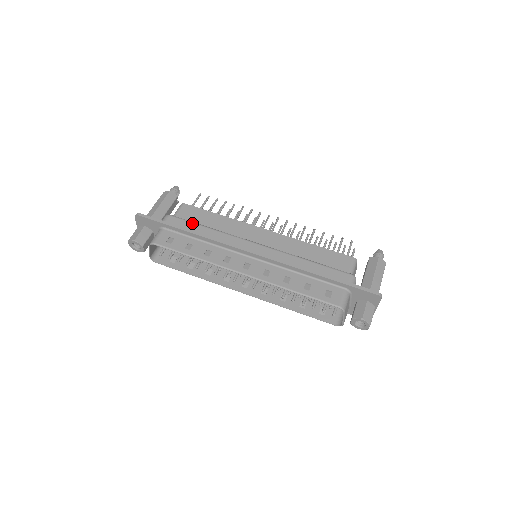
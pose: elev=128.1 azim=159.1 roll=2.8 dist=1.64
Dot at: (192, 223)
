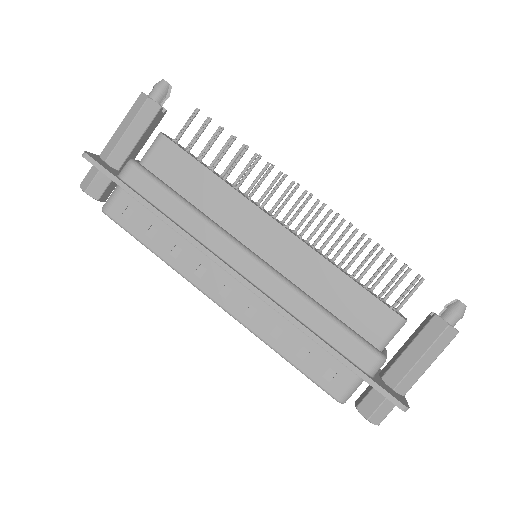
Dot at: (162, 190)
